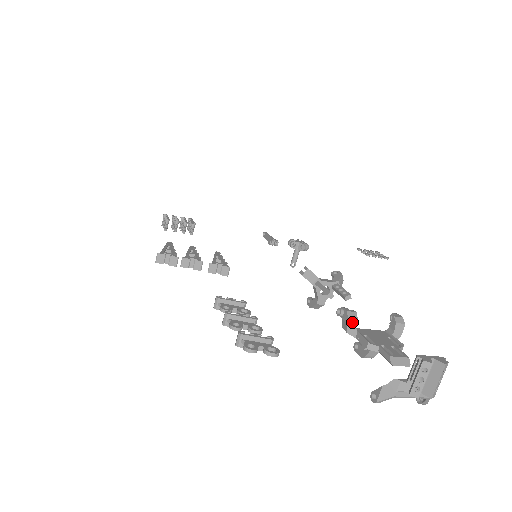
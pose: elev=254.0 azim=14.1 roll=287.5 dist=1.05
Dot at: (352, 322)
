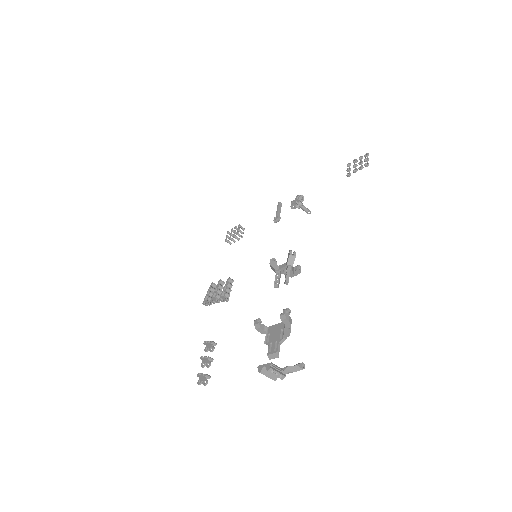
Dot at: (259, 330)
